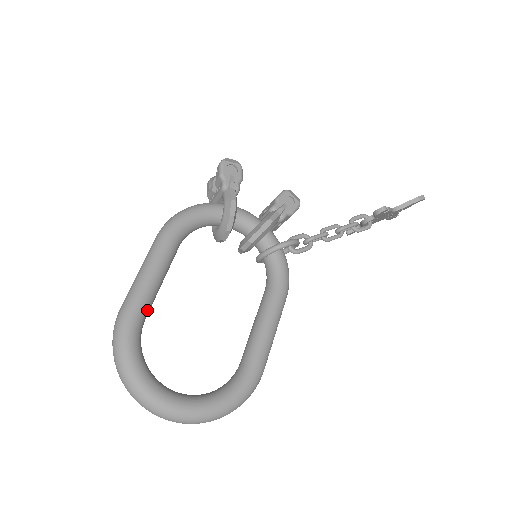
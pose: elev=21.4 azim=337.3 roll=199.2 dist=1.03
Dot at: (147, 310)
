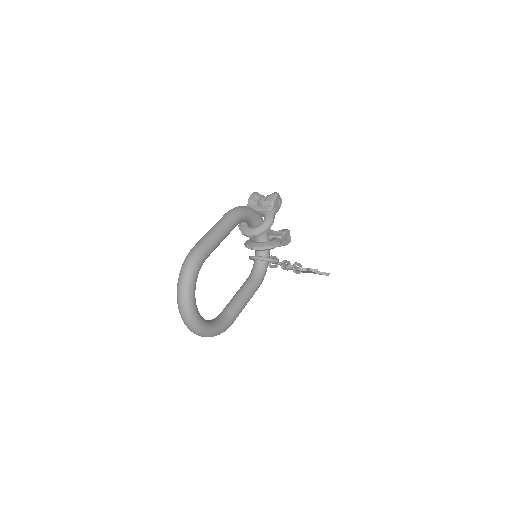
Dot at: (209, 255)
